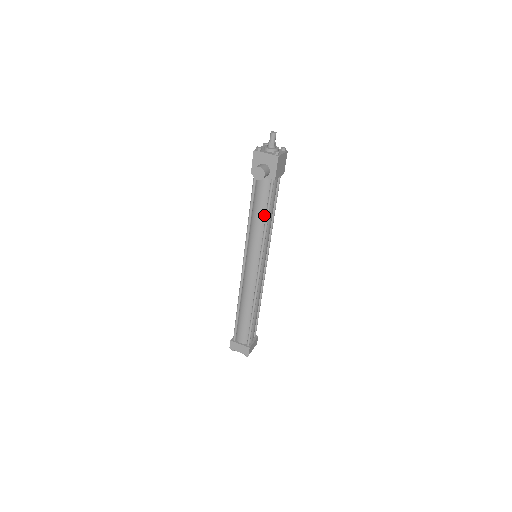
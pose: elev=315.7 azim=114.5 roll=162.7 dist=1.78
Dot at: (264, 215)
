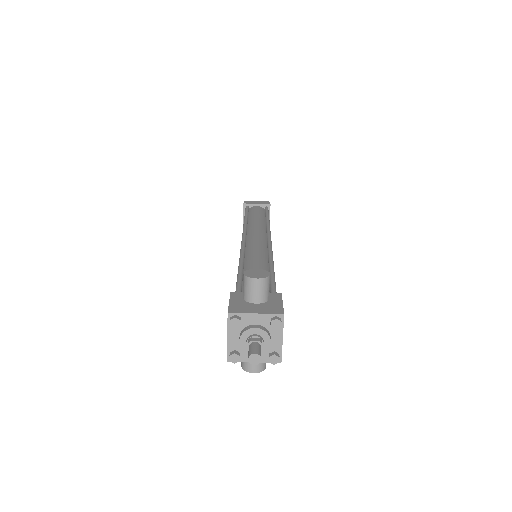
Dot at: occluded
